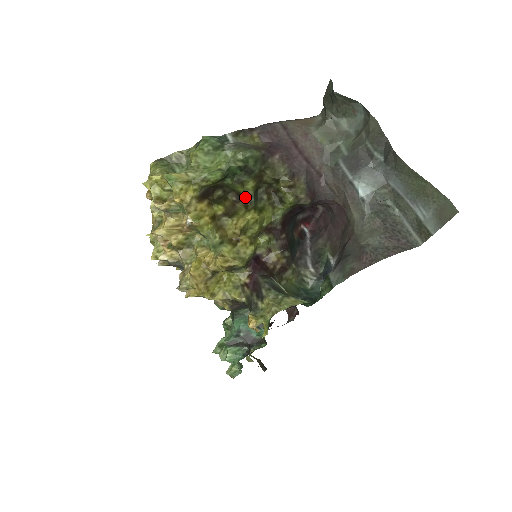
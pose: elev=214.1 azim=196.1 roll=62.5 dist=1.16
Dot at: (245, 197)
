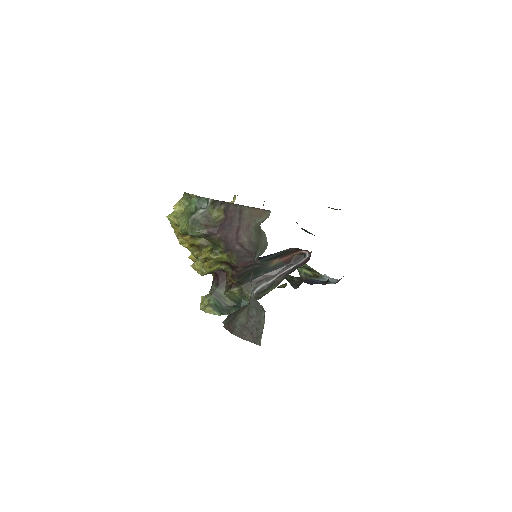
Dot at: occluded
